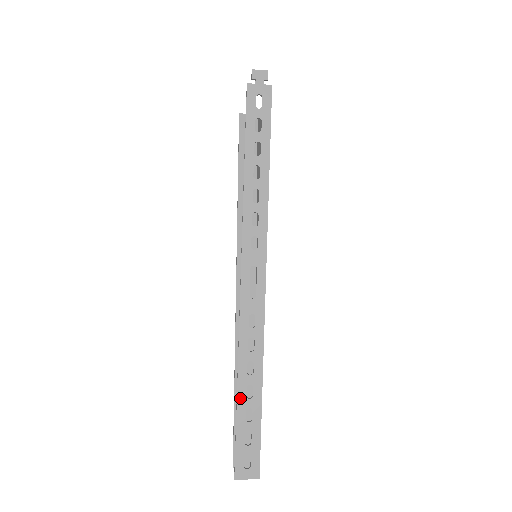
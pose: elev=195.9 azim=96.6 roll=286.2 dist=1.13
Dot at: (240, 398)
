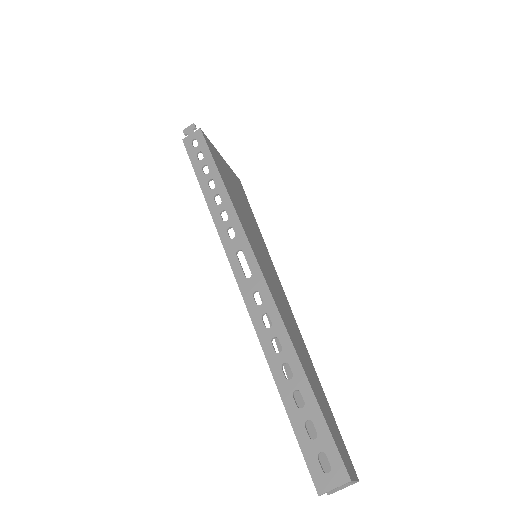
Dot at: (280, 384)
